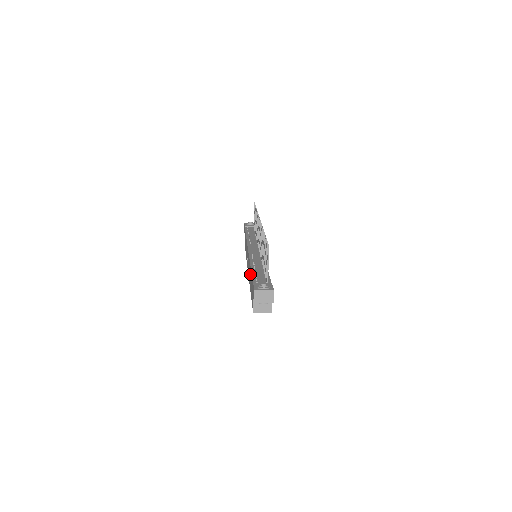
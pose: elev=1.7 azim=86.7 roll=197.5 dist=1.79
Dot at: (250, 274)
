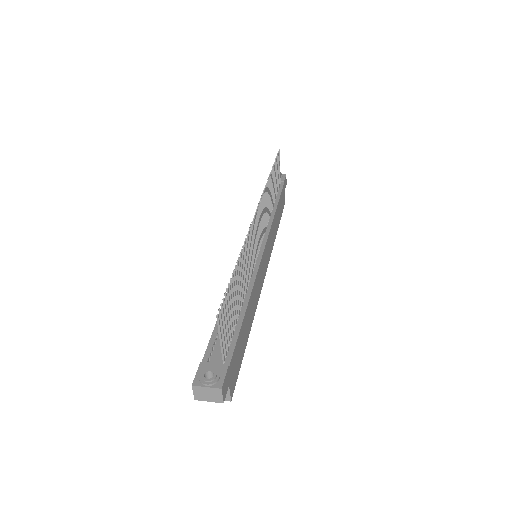
Dot at: occluded
